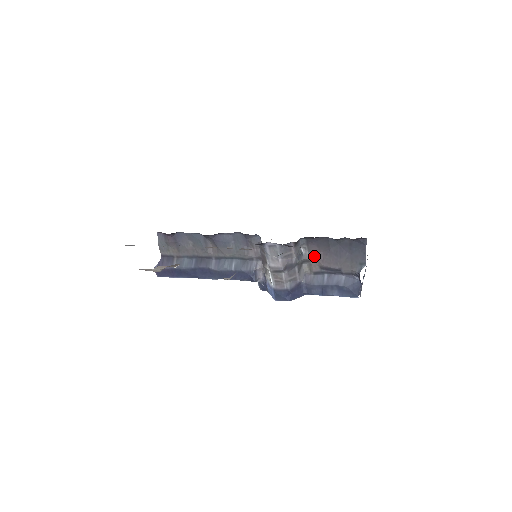
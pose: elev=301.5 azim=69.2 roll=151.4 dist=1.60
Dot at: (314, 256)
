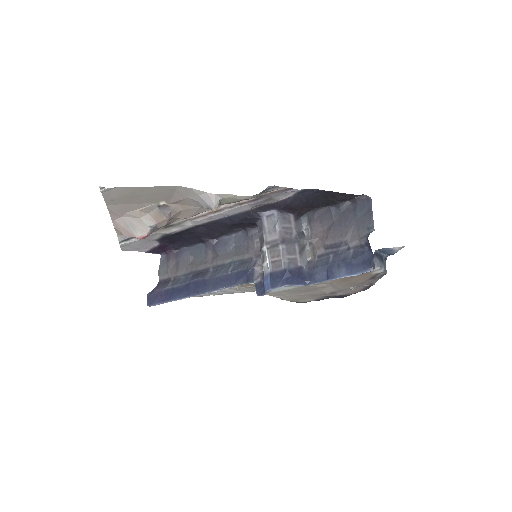
Dot at: (317, 236)
